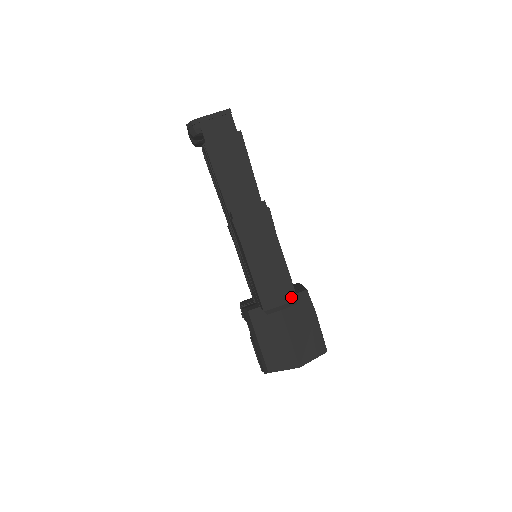
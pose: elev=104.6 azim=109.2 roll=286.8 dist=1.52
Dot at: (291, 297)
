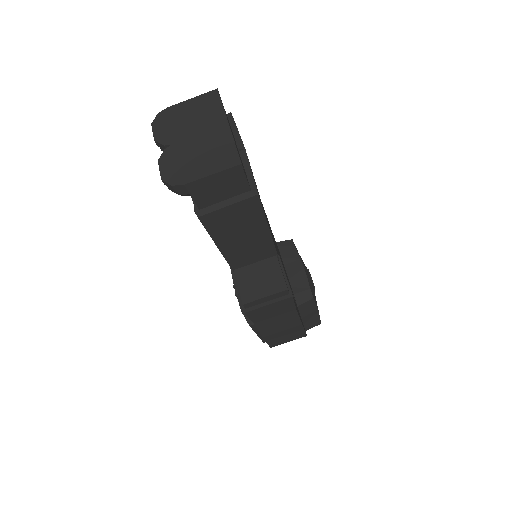
Dot at: (300, 336)
